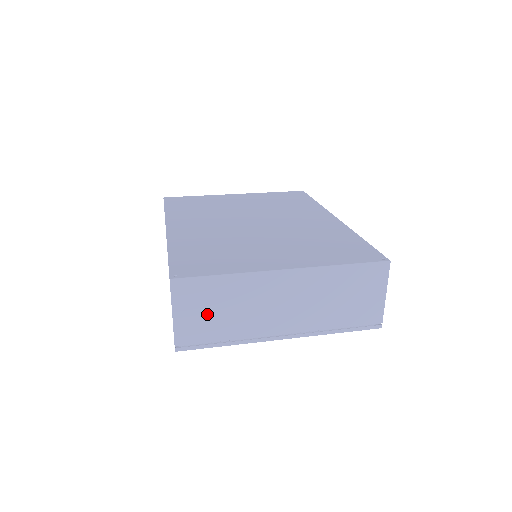
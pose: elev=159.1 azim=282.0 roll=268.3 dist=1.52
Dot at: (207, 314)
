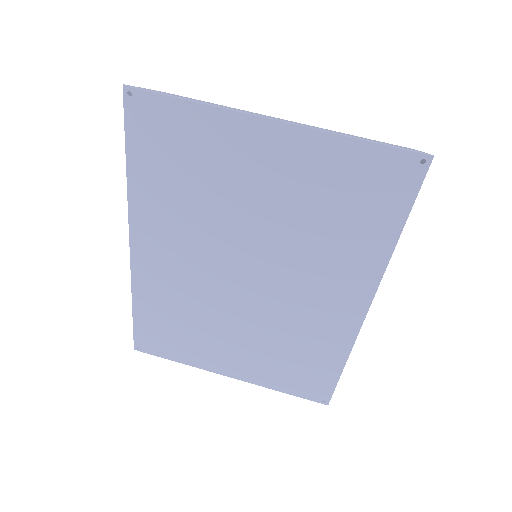
Dot at: occluded
